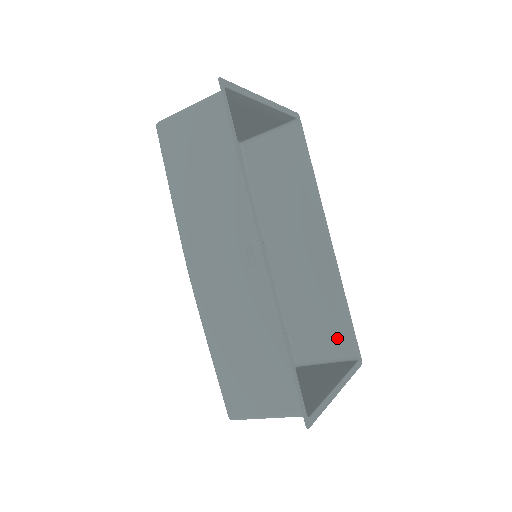
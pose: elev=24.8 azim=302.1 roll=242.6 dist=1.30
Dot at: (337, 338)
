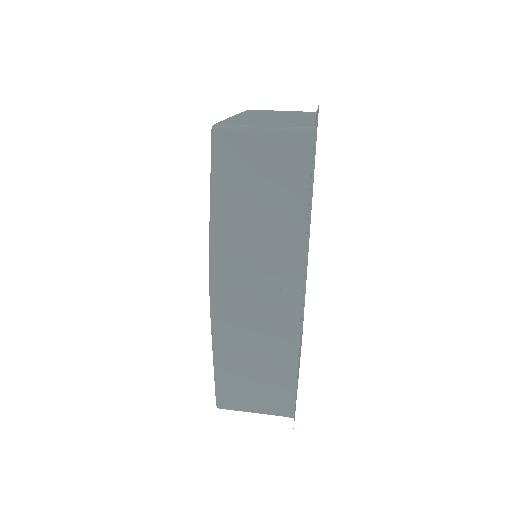
Dot at: occluded
